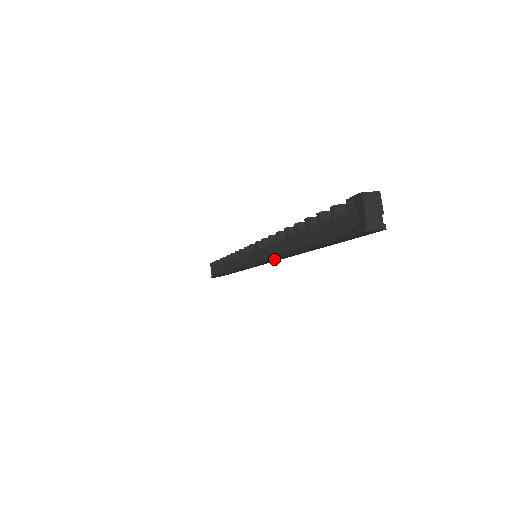
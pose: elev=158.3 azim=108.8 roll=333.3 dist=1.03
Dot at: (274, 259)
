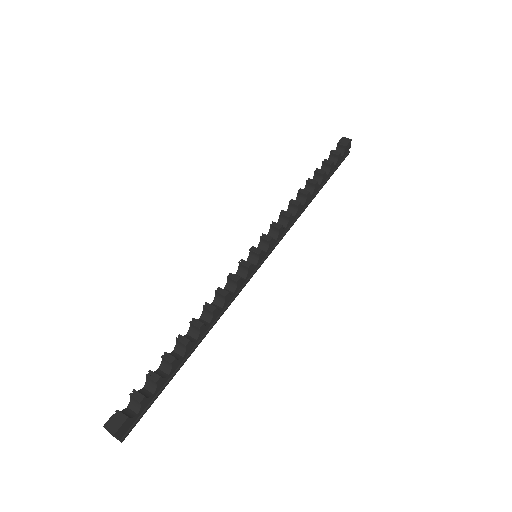
Dot at: occluded
